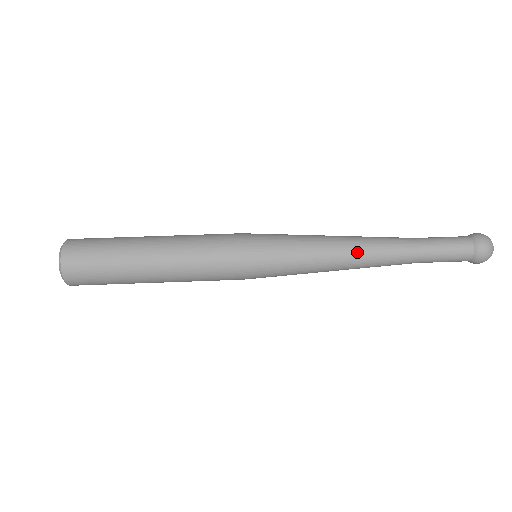
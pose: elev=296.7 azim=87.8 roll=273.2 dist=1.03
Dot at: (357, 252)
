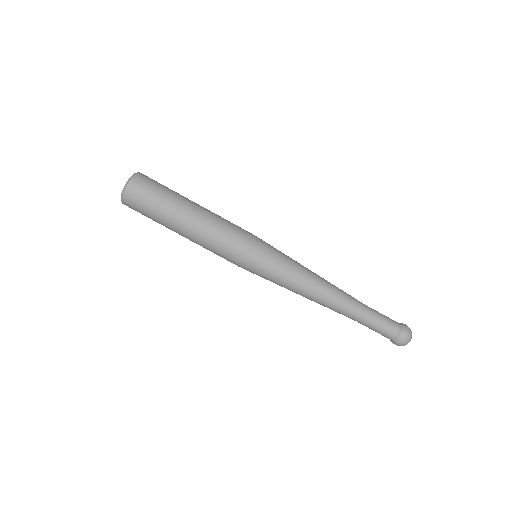
Dot at: (320, 296)
